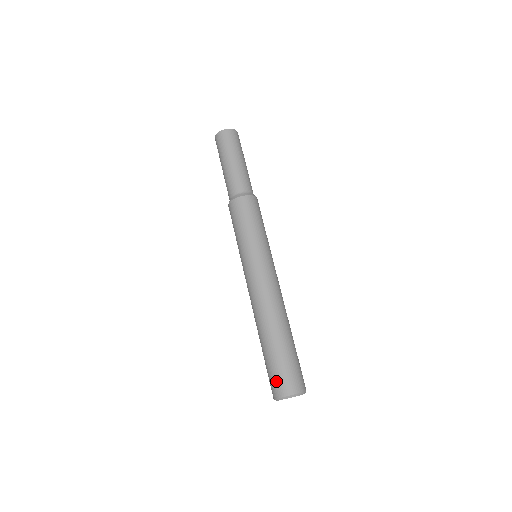
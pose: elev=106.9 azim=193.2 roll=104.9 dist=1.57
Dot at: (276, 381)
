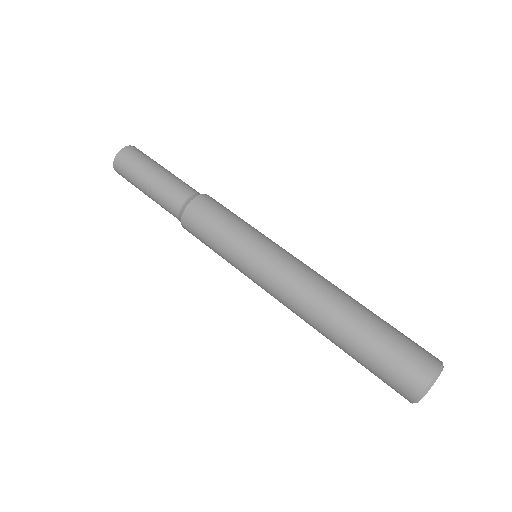
Dot at: (417, 353)
